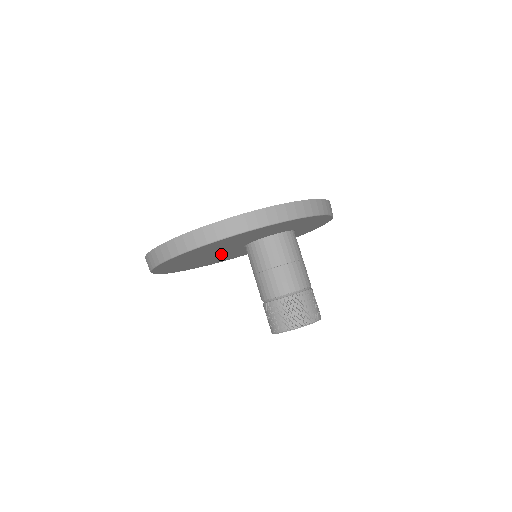
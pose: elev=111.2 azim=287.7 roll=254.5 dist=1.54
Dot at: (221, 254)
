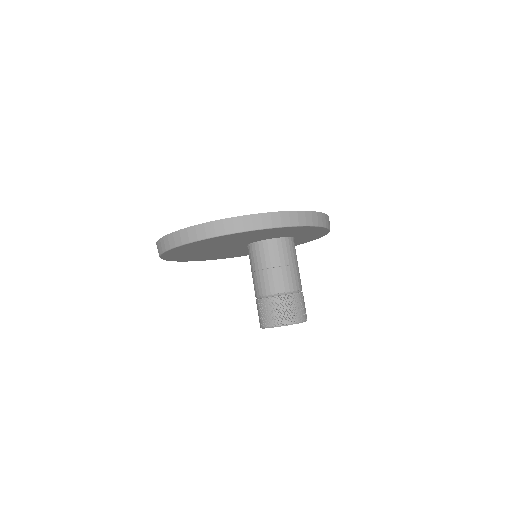
Dot at: (226, 250)
